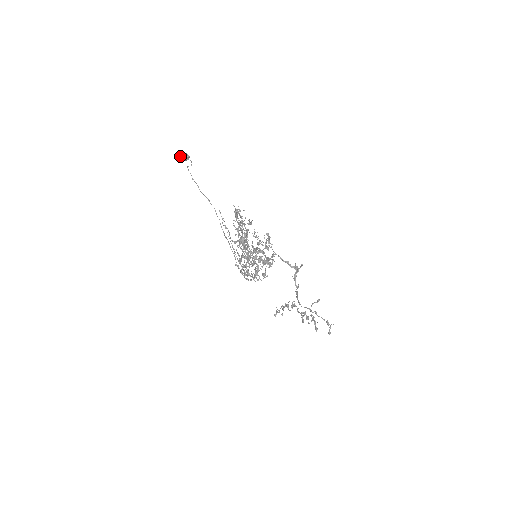
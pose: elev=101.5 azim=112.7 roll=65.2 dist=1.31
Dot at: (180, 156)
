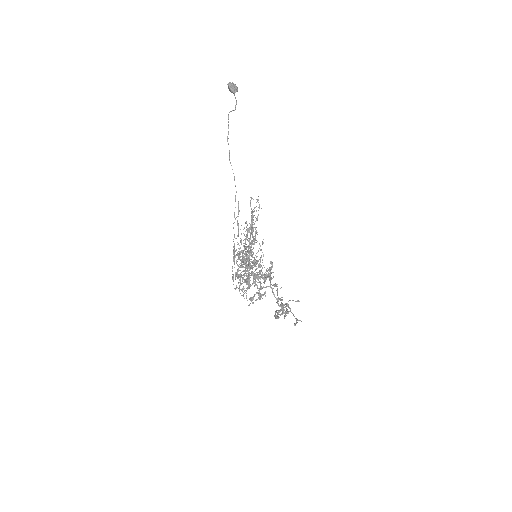
Dot at: (228, 86)
